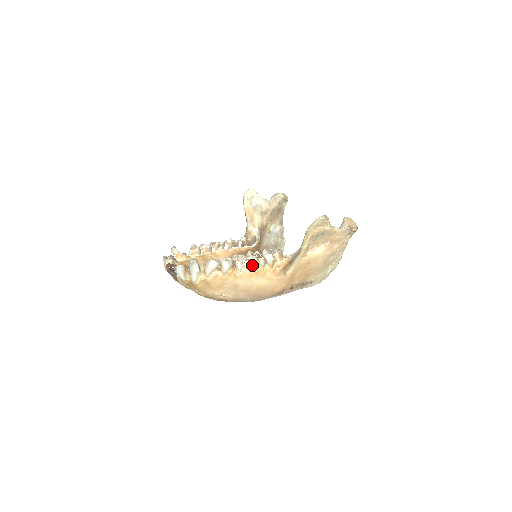
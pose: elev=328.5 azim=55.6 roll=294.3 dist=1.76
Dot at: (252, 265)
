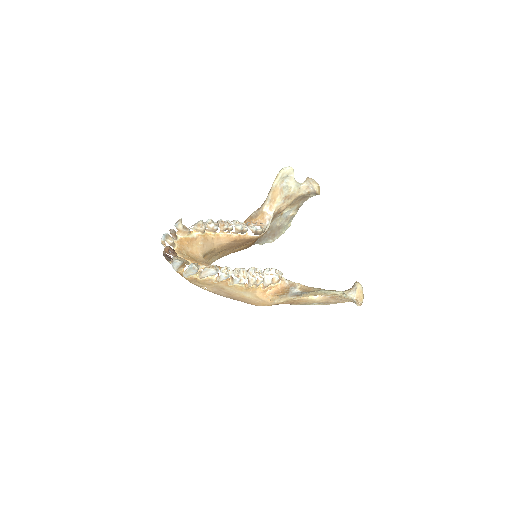
Dot at: (248, 283)
